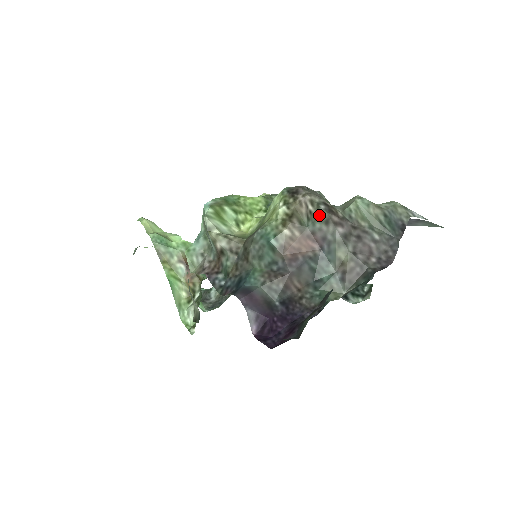
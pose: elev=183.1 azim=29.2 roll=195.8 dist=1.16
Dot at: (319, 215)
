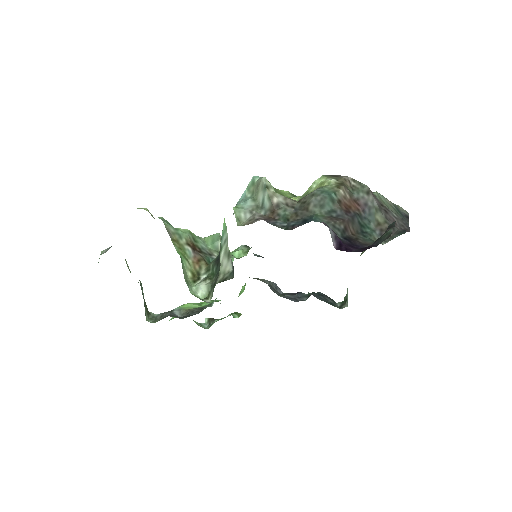
Dot at: (362, 187)
